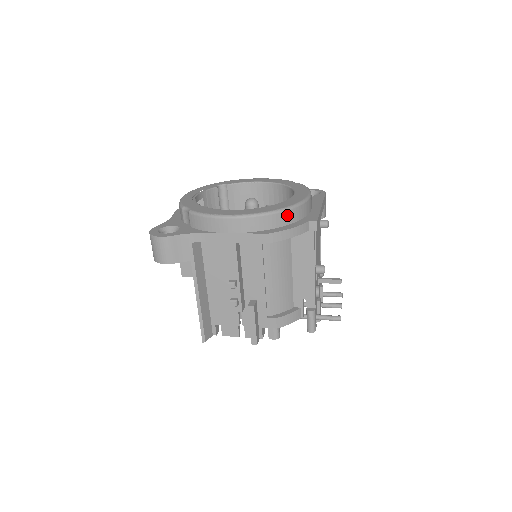
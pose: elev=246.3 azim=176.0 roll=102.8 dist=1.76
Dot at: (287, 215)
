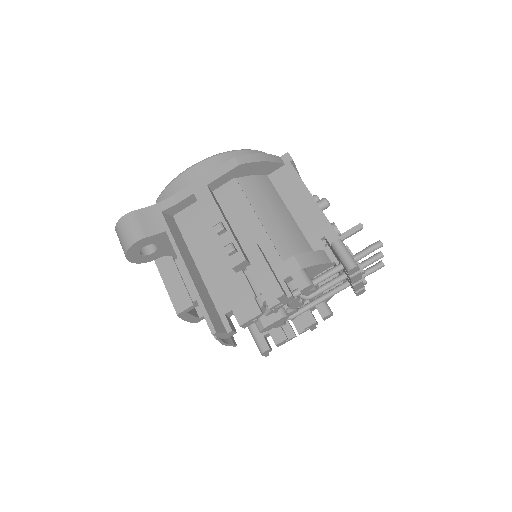
Dot at: occluded
